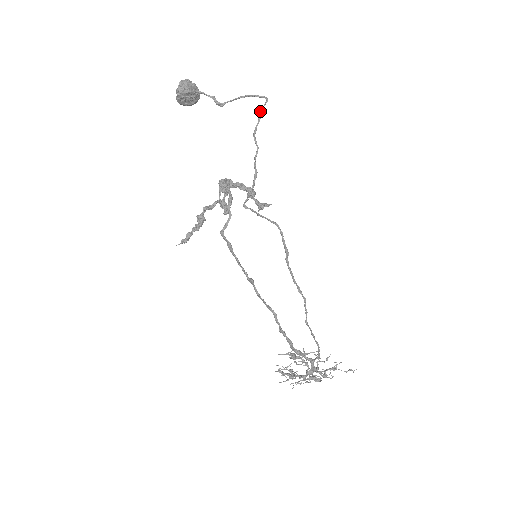
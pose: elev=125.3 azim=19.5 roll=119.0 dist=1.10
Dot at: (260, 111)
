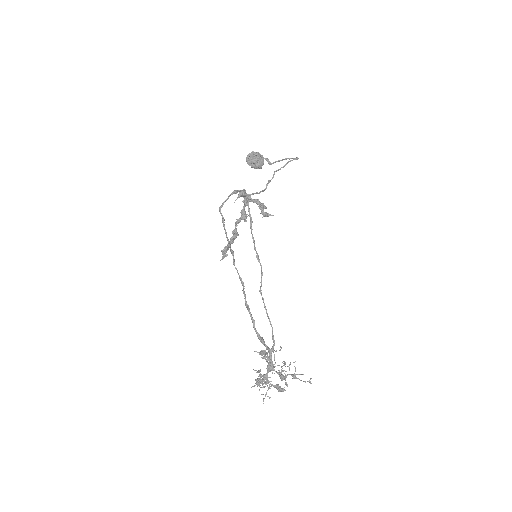
Dot at: (288, 162)
